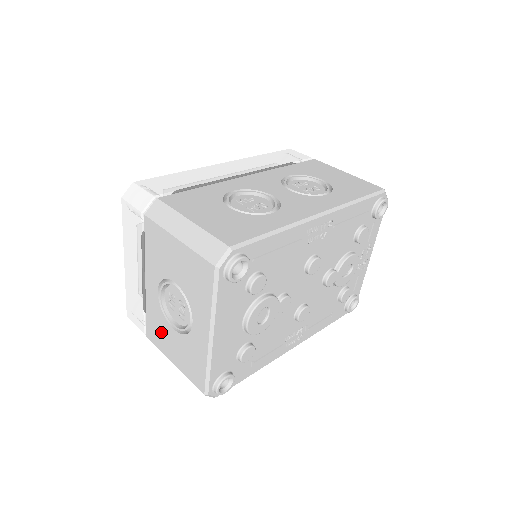
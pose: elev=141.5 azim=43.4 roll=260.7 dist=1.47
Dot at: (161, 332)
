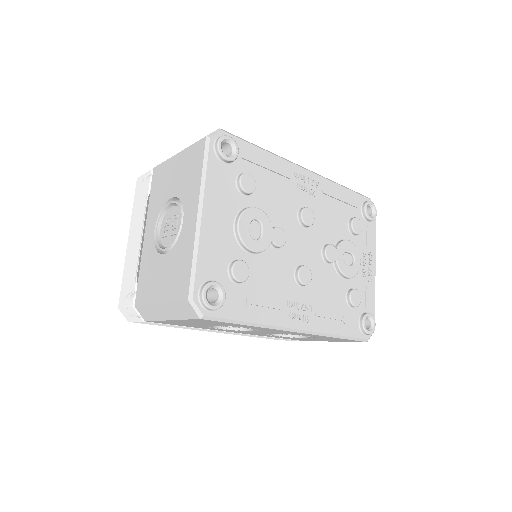
Dot at: (151, 277)
